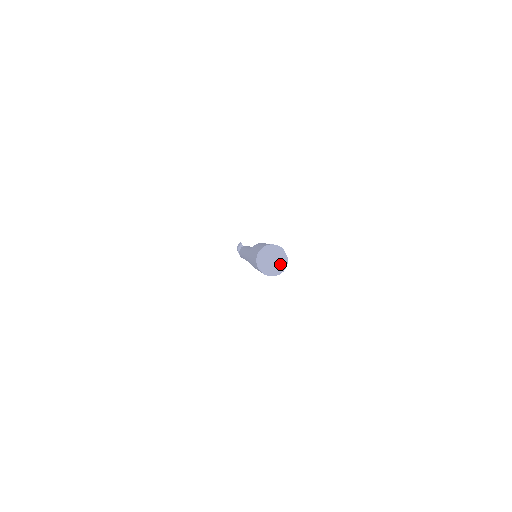
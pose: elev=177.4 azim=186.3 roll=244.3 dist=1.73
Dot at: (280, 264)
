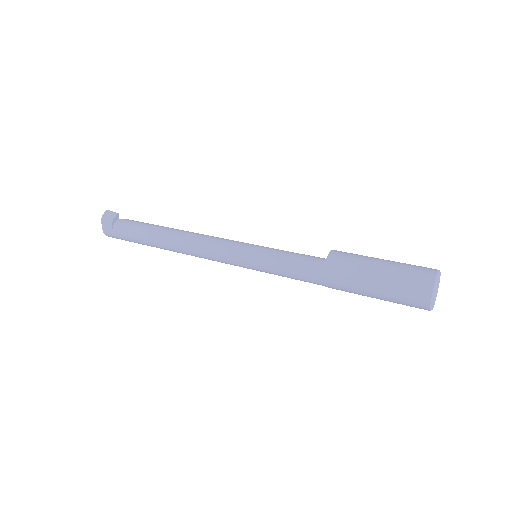
Dot at: (436, 295)
